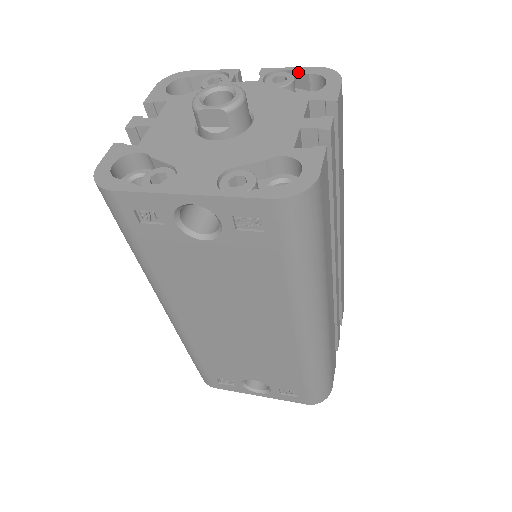
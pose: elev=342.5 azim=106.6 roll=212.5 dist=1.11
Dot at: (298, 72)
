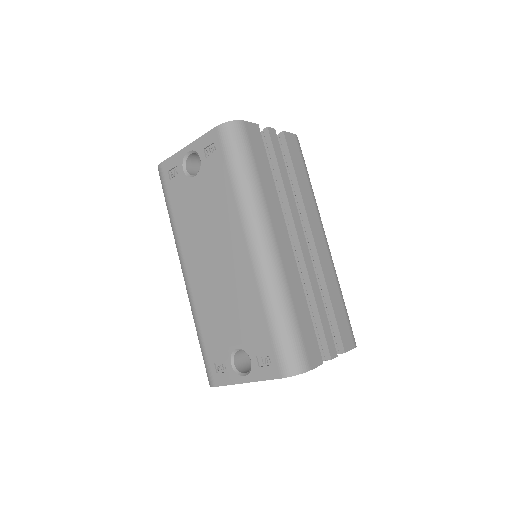
Dot at: occluded
